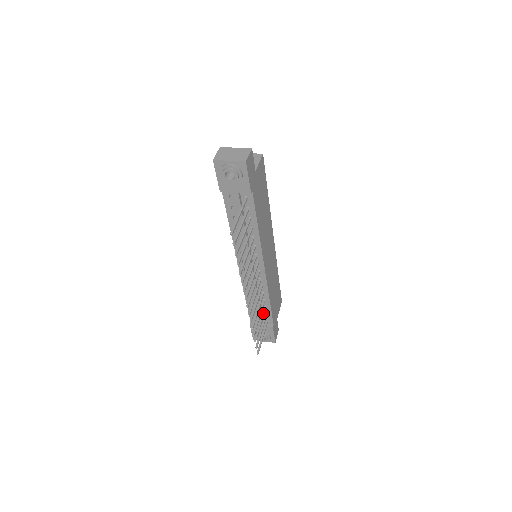
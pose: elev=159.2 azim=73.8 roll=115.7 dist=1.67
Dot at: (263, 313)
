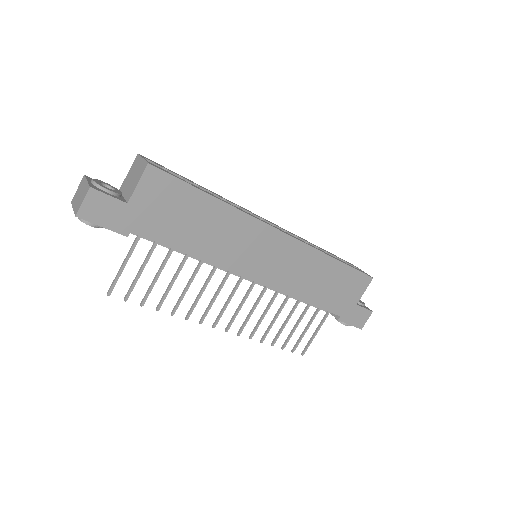
Dot at: (303, 311)
